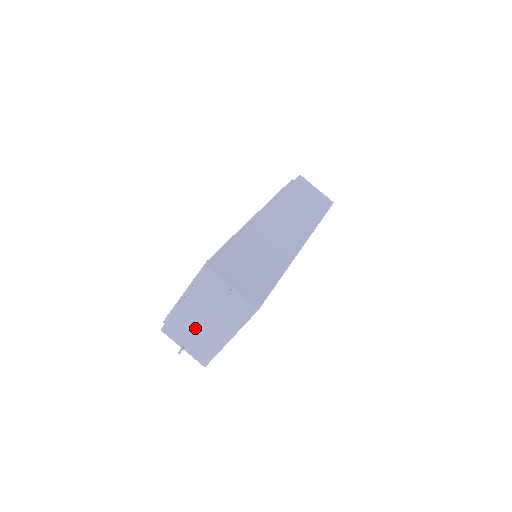
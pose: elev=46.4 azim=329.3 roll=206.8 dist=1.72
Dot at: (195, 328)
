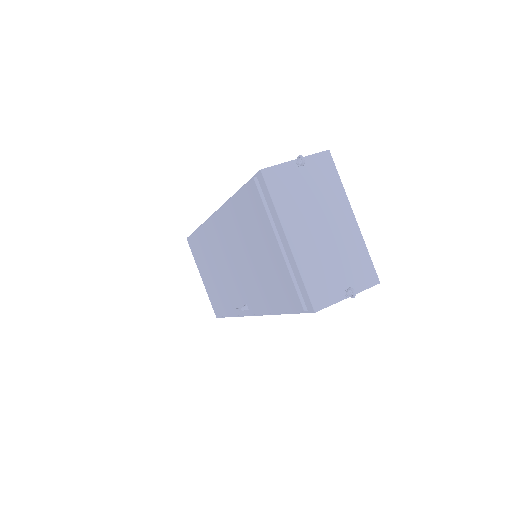
Dot at: (327, 252)
